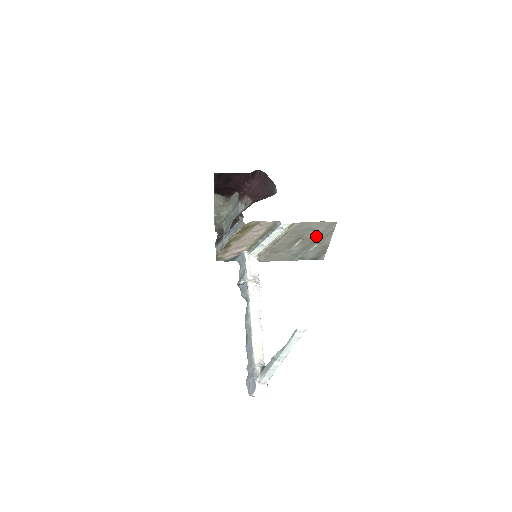
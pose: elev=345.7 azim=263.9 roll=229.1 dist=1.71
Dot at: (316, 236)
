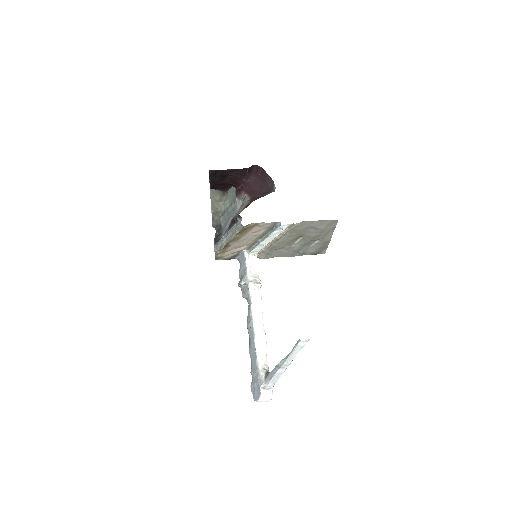
Dot at: (317, 233)
